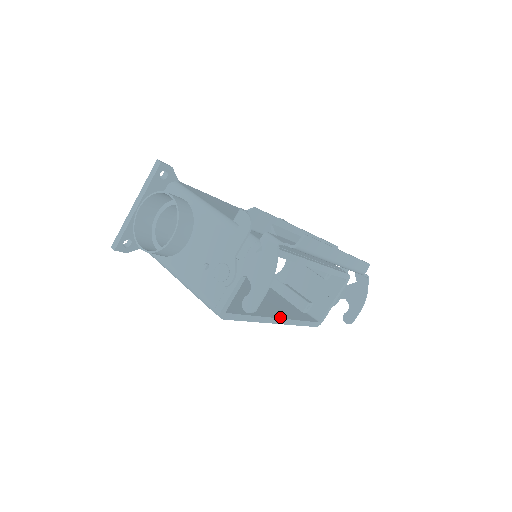
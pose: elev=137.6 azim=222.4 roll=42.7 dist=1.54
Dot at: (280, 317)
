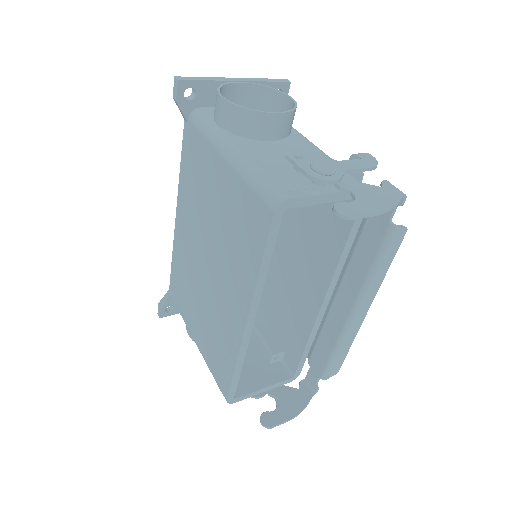
Dot at: (252, 321)
